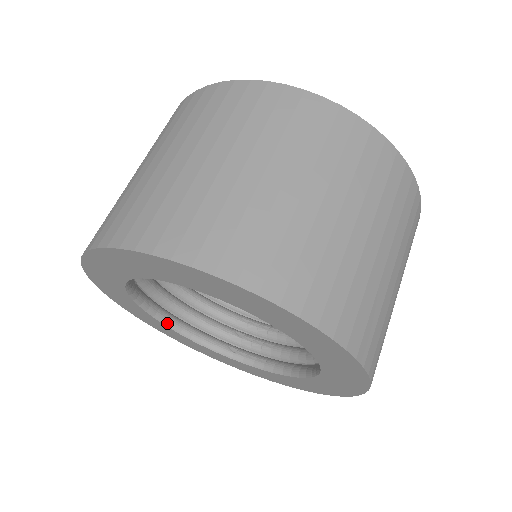
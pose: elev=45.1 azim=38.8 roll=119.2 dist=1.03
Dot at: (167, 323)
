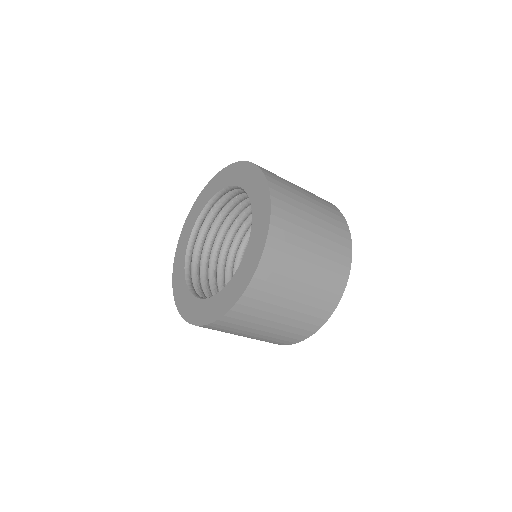
Dot at: (189, 245)
